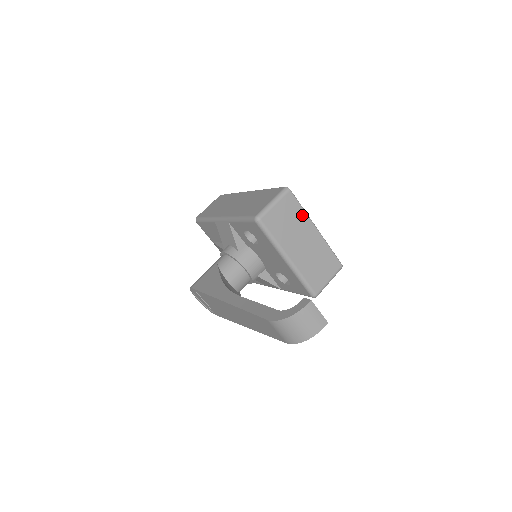
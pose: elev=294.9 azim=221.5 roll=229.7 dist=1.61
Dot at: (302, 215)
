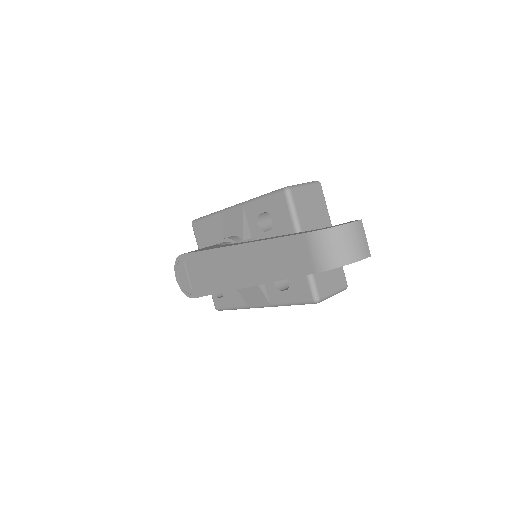
Dot at: (325, 213)
